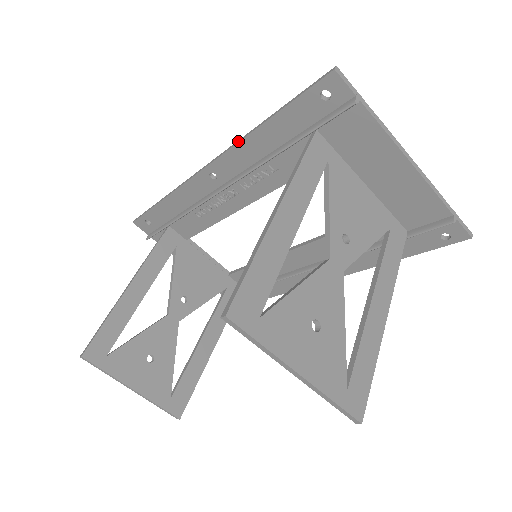
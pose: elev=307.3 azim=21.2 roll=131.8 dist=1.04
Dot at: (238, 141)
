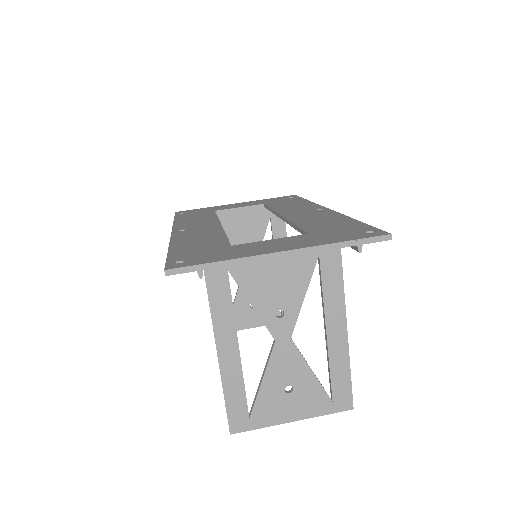
Dot at: occluded
